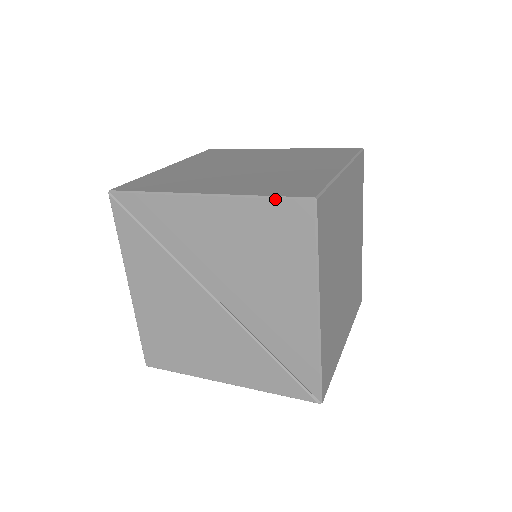
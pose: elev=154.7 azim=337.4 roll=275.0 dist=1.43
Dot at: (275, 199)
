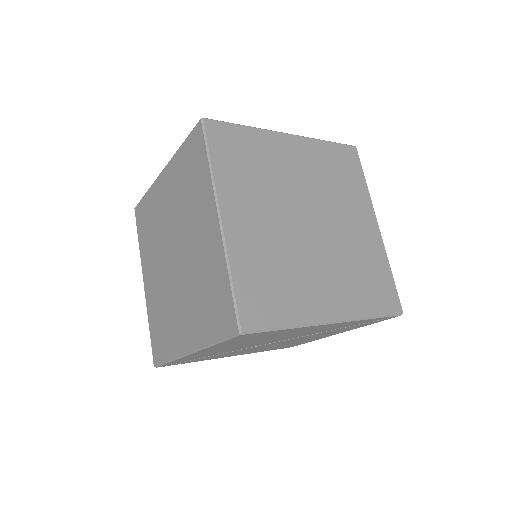
Dot at: (223, 342)
